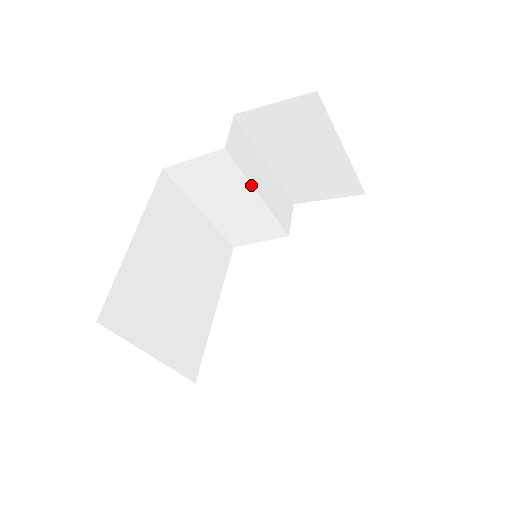
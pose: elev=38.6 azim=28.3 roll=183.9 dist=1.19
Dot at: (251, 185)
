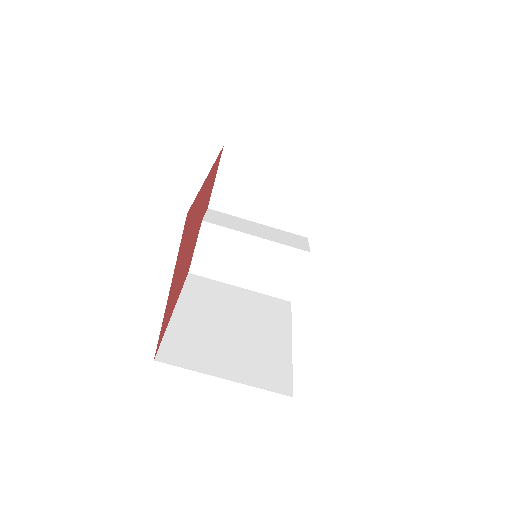
Dot at: (242, 233)
